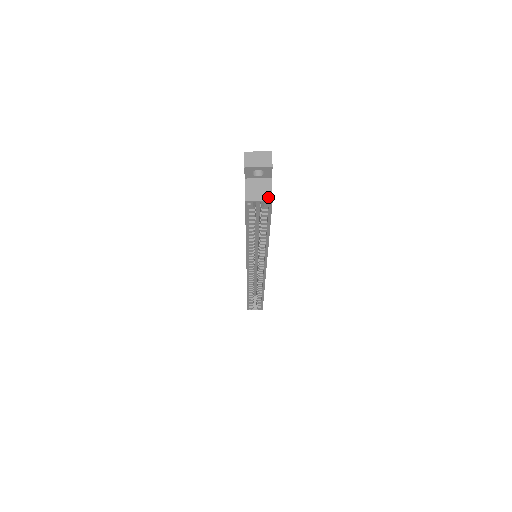
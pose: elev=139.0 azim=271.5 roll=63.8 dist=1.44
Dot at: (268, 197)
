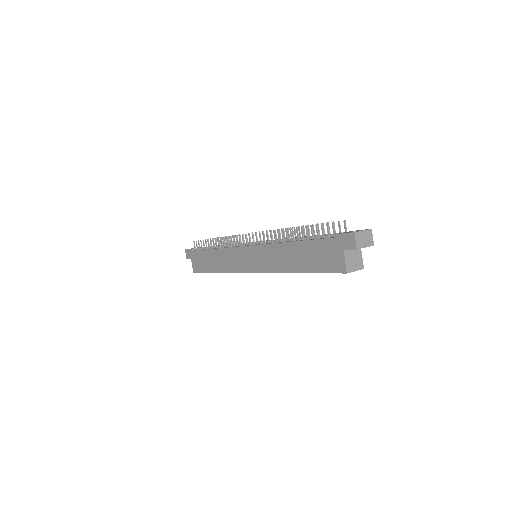
Dot at: (361, 266)
